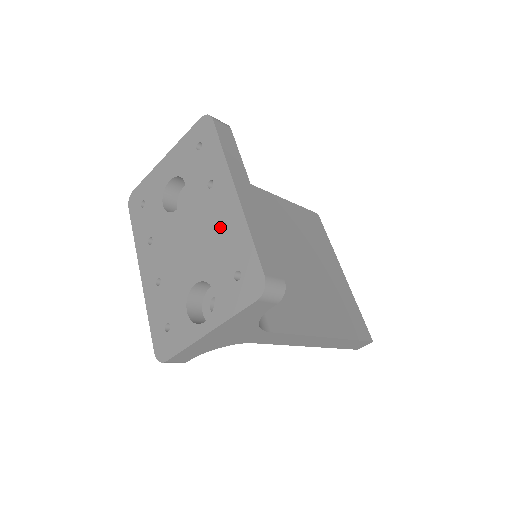
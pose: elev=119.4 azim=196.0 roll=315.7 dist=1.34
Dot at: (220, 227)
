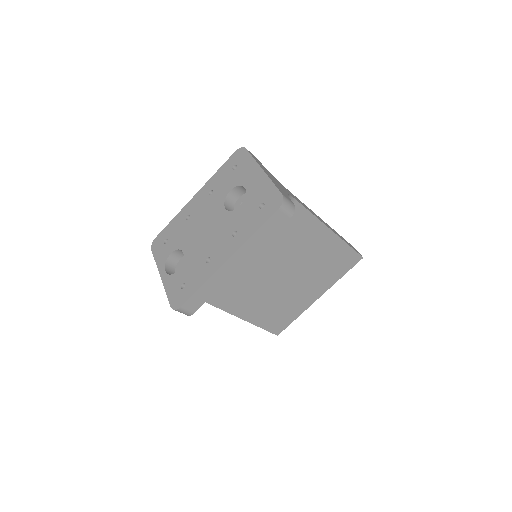
Dot at: (209, 257)
